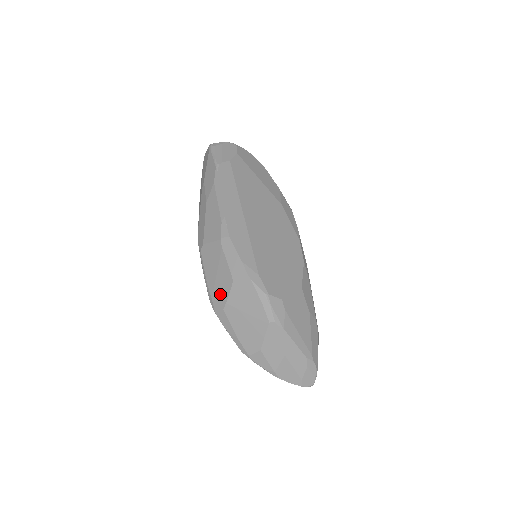
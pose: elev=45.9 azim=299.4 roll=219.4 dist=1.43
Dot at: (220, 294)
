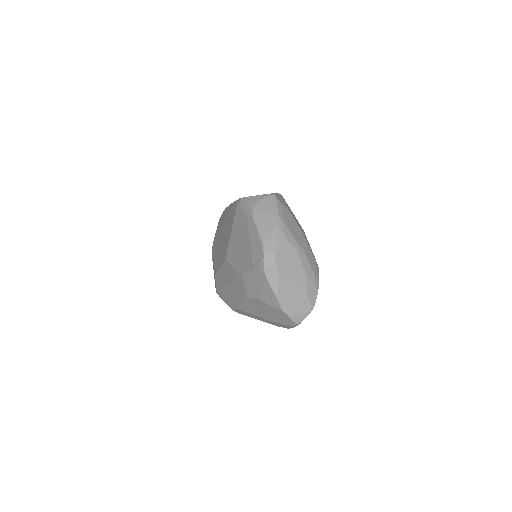
Dot at: occluded
